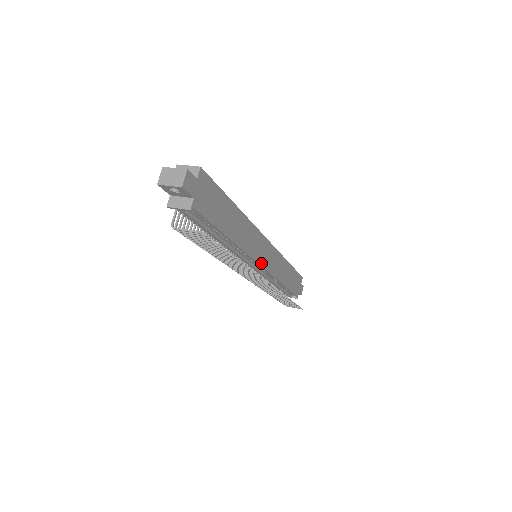
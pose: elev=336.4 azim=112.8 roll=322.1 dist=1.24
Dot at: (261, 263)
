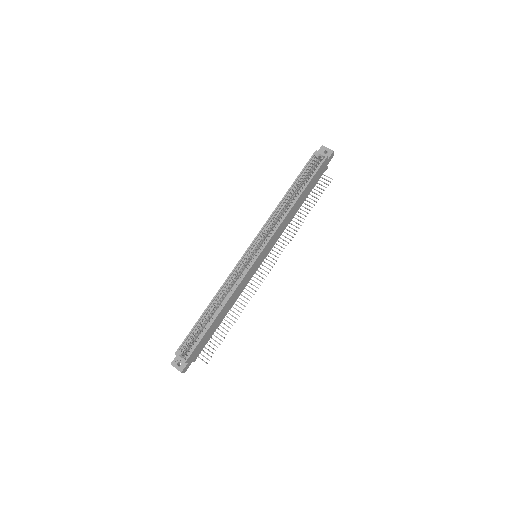
Dot at: (260, 264)
